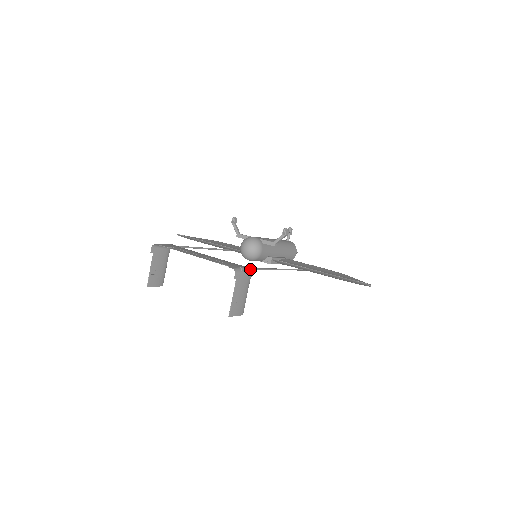
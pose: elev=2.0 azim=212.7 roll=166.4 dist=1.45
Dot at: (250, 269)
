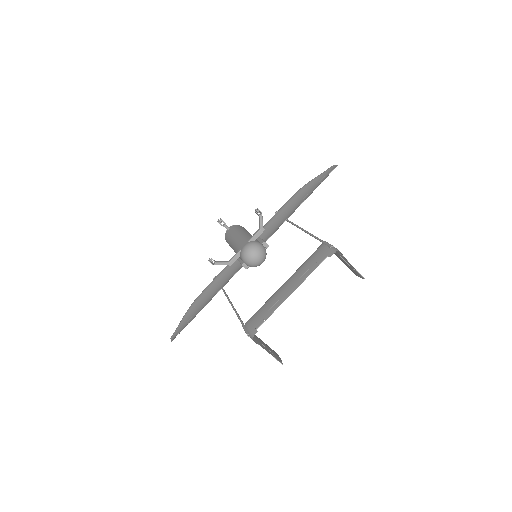
Dot at: (327, 242)
